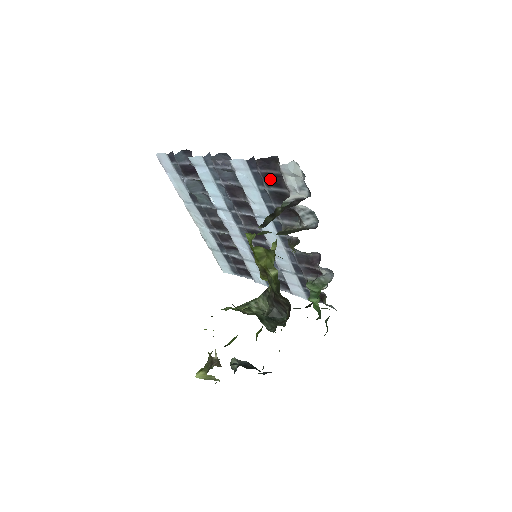
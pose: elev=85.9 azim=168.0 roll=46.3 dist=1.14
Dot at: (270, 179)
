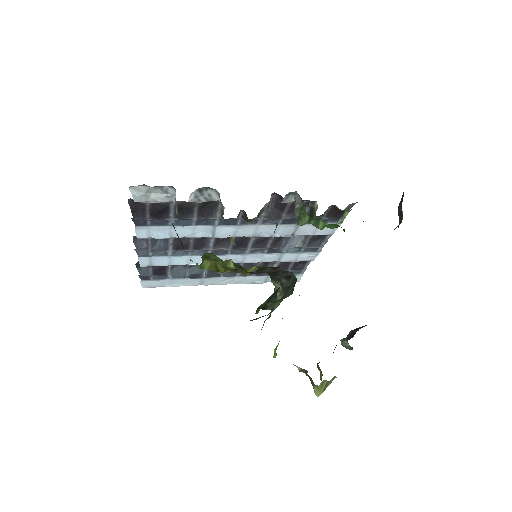
Dot at: (158, 213)
